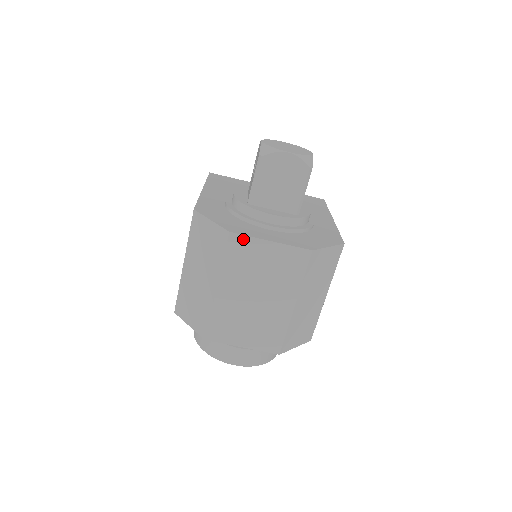
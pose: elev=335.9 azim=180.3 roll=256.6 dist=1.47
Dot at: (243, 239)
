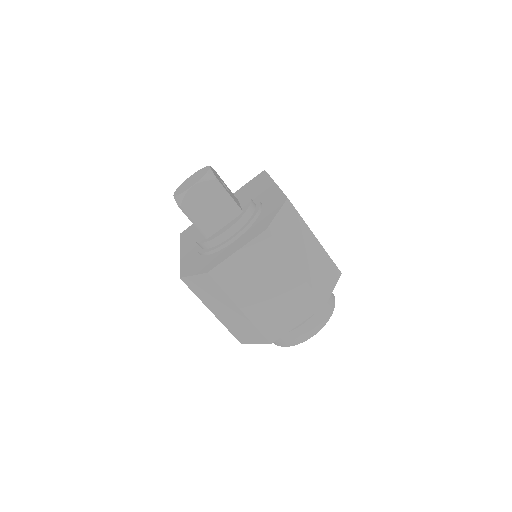
Dot at: (220, 268)
